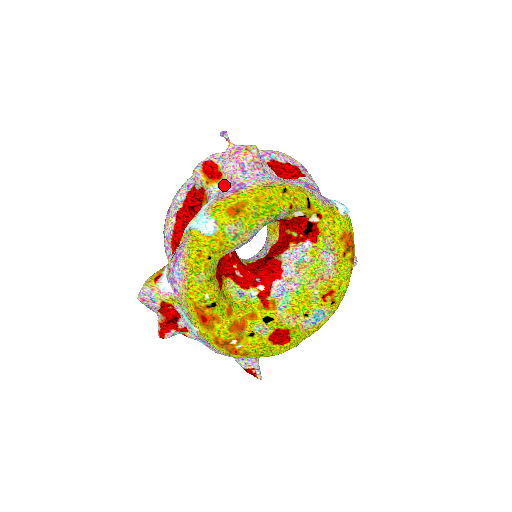
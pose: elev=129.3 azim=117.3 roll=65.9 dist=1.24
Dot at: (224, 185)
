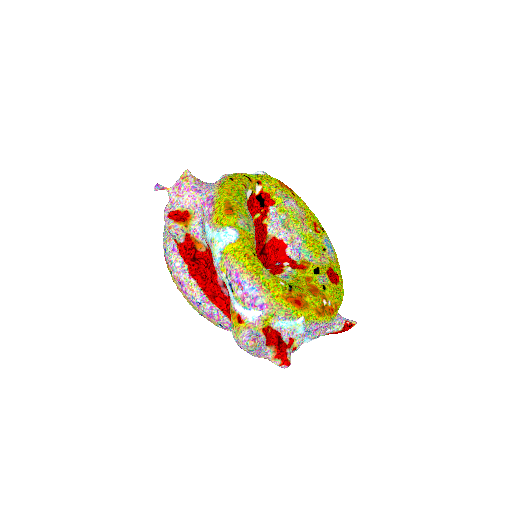
Dot at: (196, 217)
